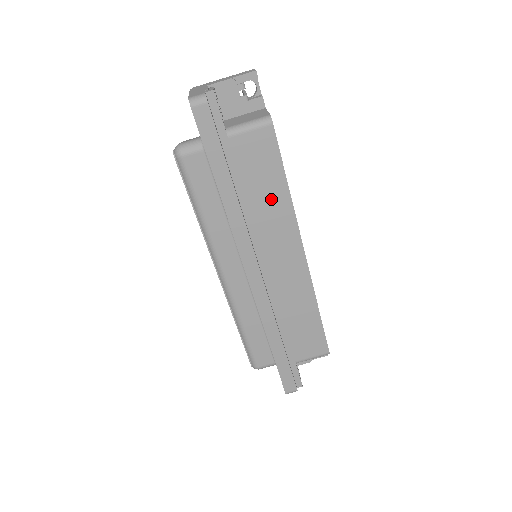
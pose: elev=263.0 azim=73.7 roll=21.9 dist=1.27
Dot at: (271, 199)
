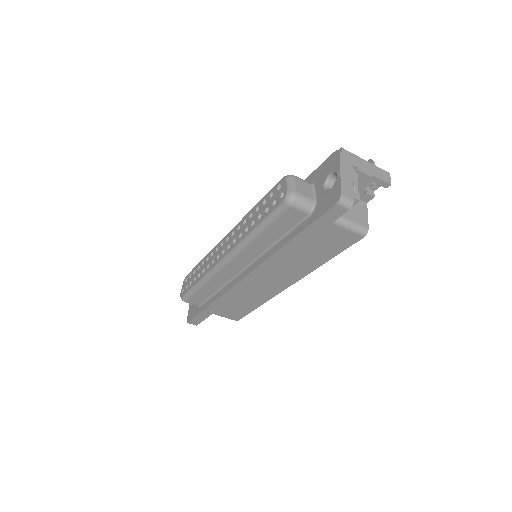
Dot at: (309, 259)
